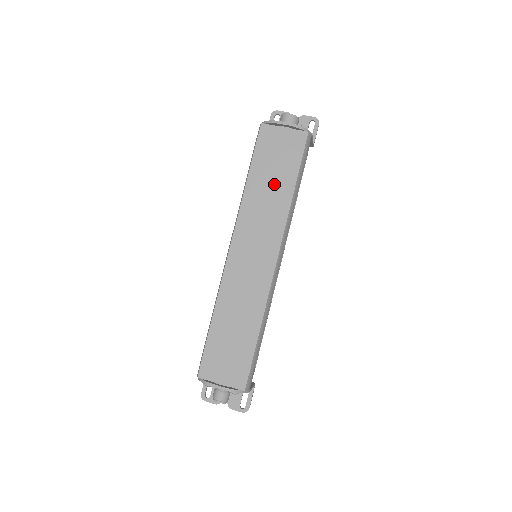
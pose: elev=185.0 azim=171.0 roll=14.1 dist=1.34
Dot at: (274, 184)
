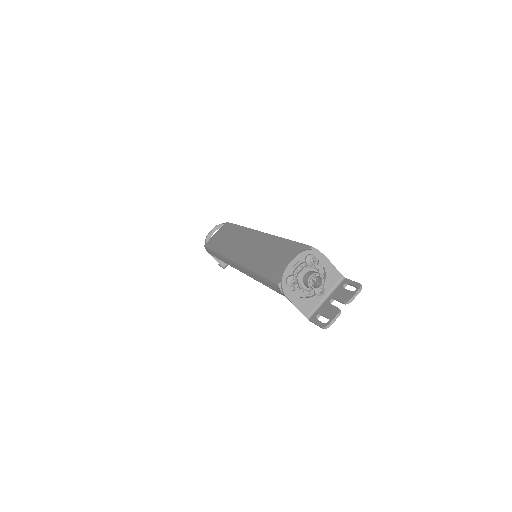
Dot at: (229, 236)
